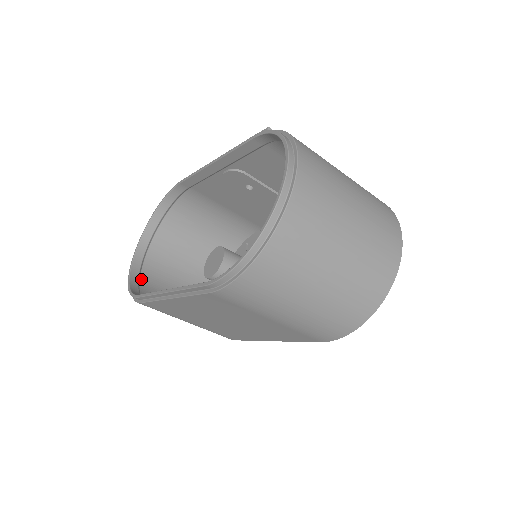
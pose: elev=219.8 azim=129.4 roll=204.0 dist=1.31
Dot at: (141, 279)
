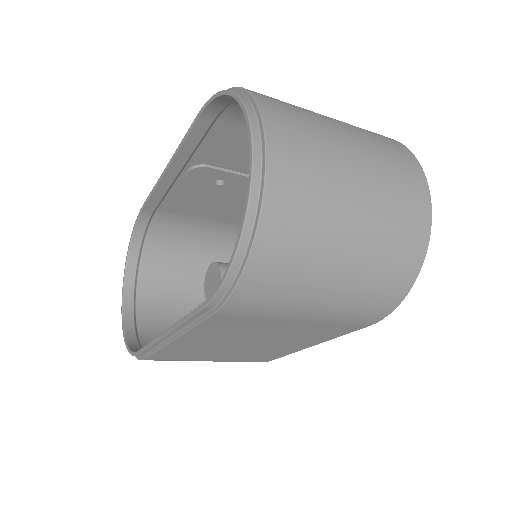
Dot at: (139, 332)
